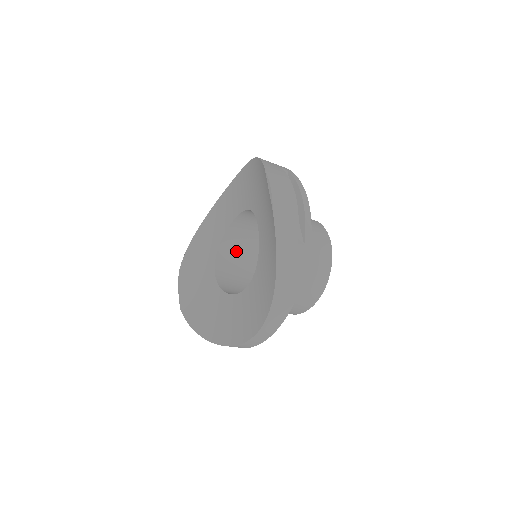
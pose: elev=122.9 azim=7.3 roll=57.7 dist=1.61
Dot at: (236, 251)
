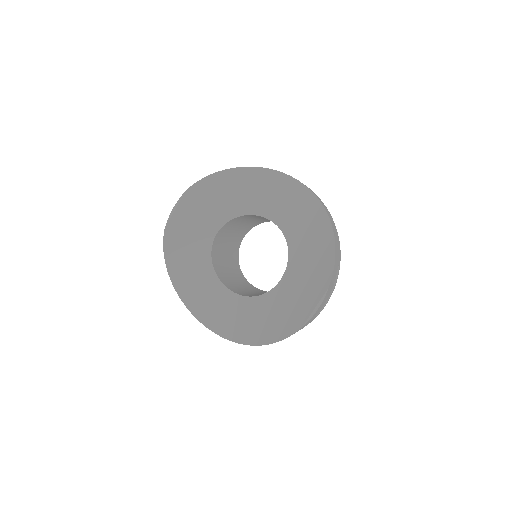
Dot at: (245, 219)
